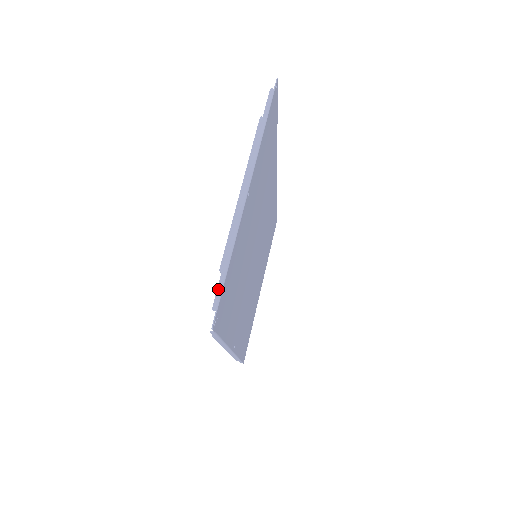
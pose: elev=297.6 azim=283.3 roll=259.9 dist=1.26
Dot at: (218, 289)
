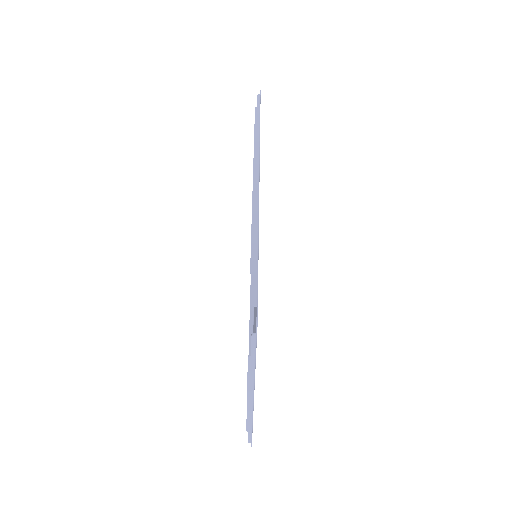
Dot at: (249, 437)
